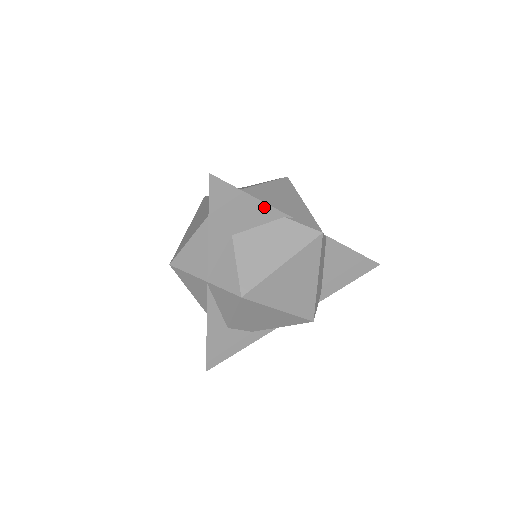
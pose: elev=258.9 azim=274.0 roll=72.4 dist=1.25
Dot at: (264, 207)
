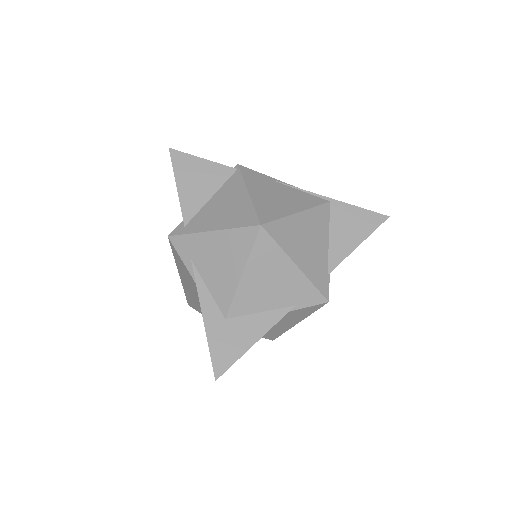
Dot at: (267, 330)
